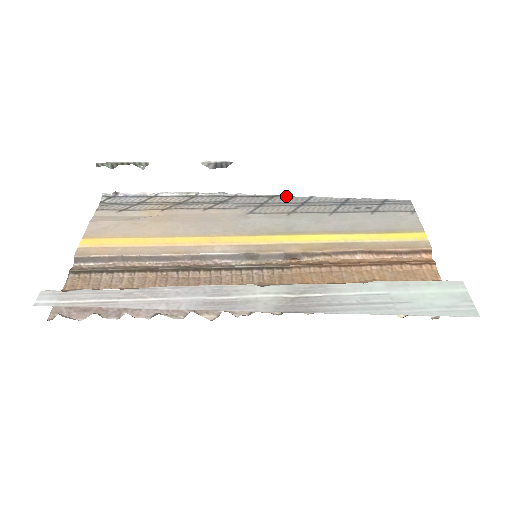
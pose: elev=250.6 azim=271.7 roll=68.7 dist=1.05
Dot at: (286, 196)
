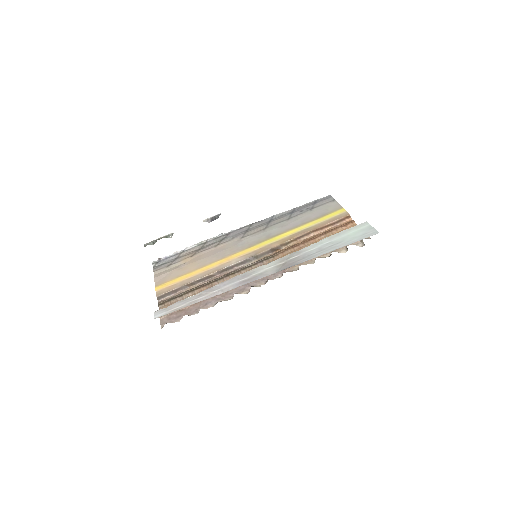
Dot at: (258, 221)
